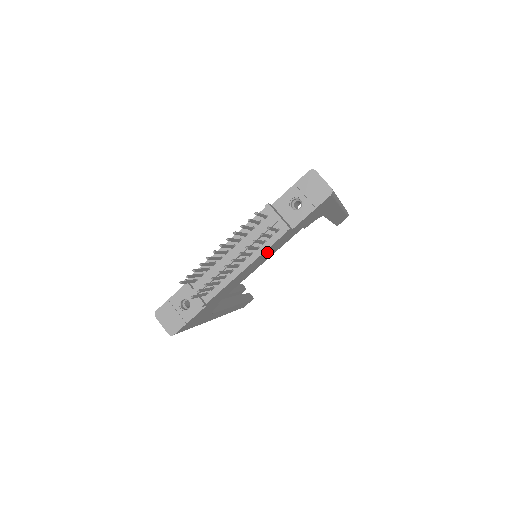
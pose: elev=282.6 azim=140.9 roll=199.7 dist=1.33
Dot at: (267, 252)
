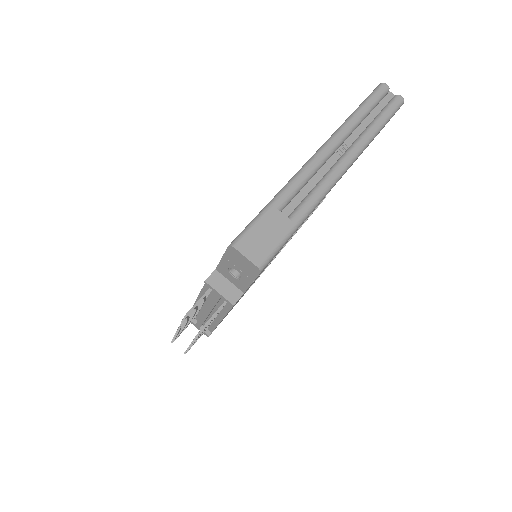
Dot at: occluded
